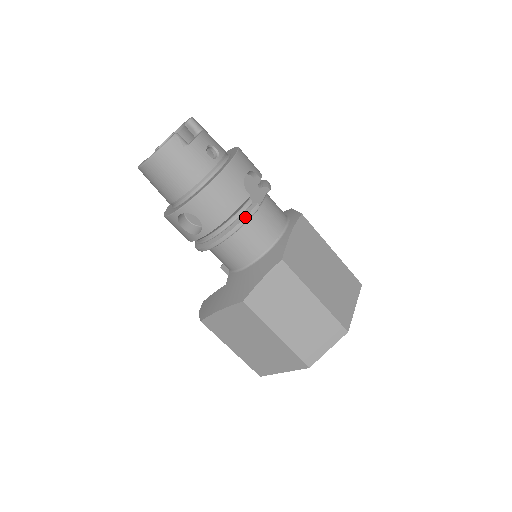
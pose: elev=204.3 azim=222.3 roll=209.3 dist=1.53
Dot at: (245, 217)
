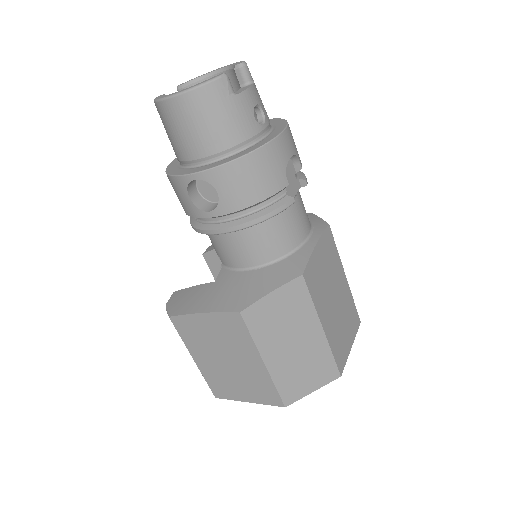
Dot at: (275, 209)
